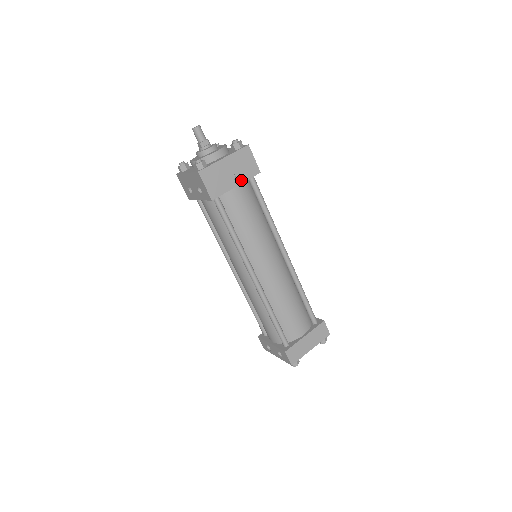
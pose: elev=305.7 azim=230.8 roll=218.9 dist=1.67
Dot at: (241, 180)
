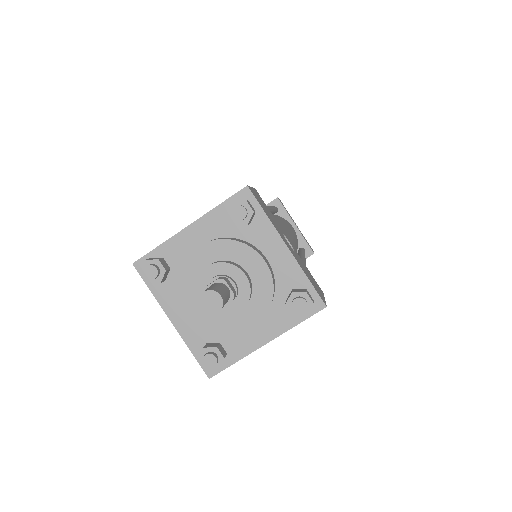
Dot at: occluded
